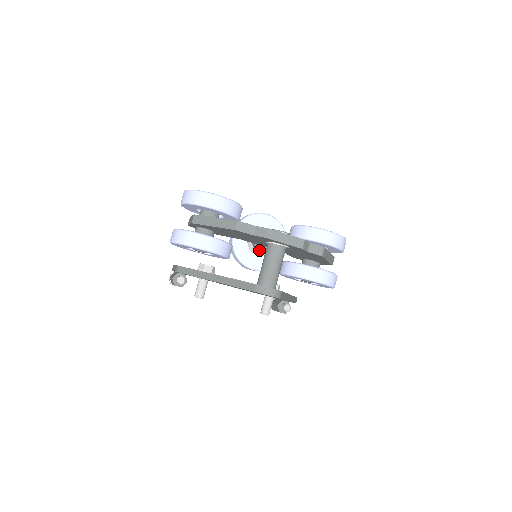
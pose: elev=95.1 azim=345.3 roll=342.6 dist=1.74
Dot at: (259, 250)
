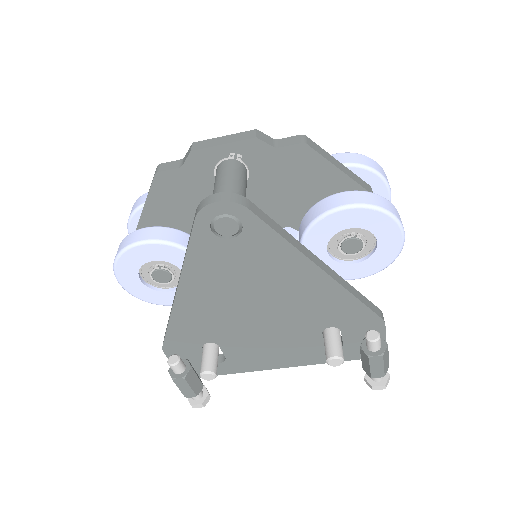
Dot at: occluded
